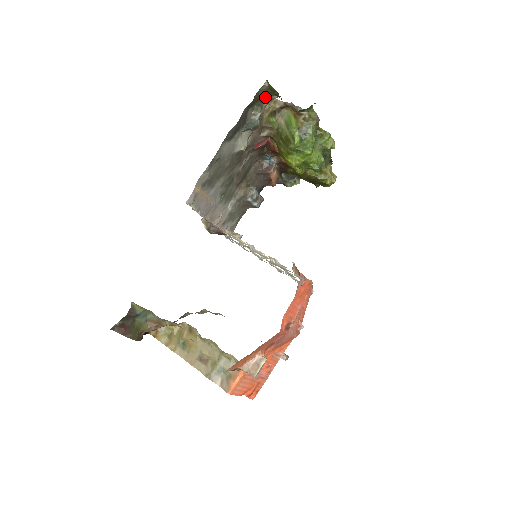
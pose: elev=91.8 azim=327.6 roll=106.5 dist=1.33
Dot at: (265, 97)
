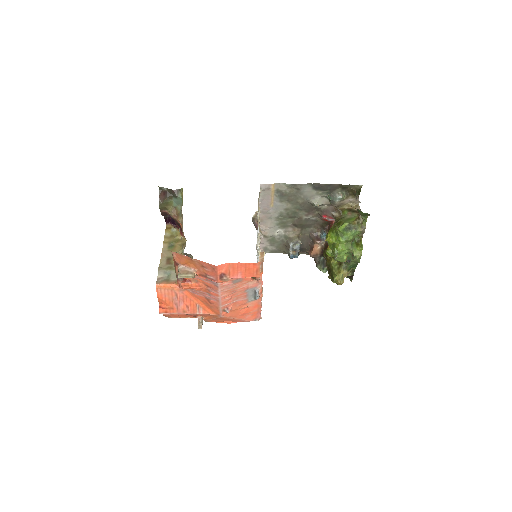
Dot at: (354, 194)
